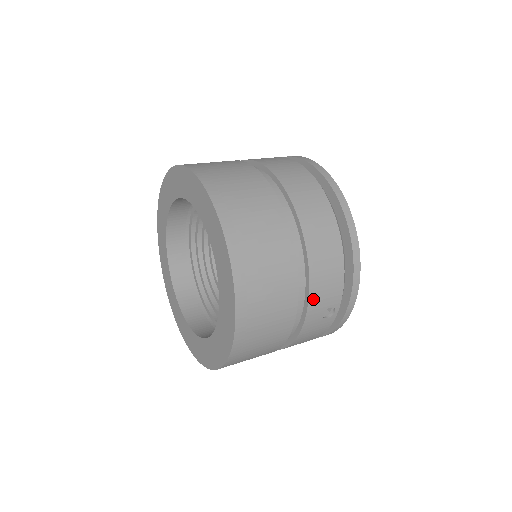
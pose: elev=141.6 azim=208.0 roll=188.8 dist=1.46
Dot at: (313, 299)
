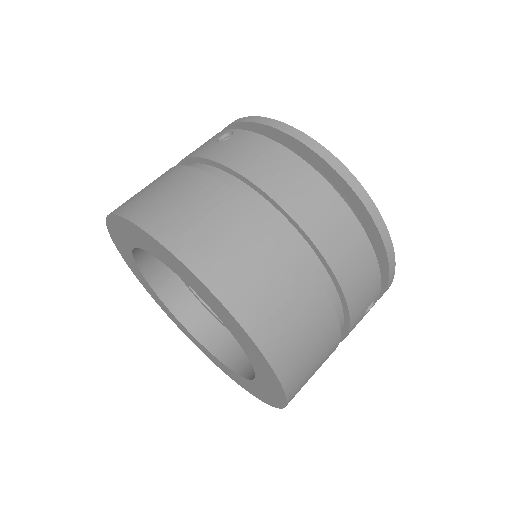
Dot at: (354, 313)
